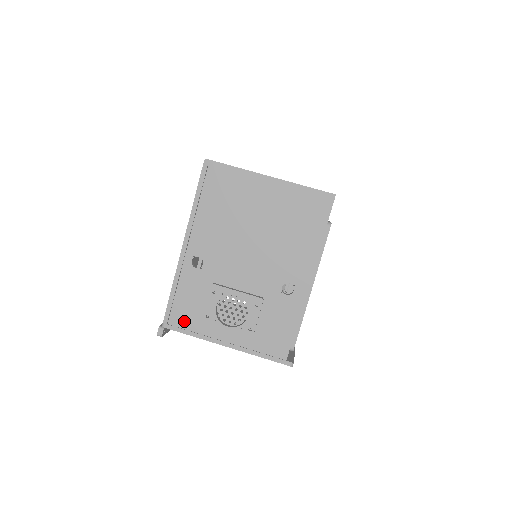
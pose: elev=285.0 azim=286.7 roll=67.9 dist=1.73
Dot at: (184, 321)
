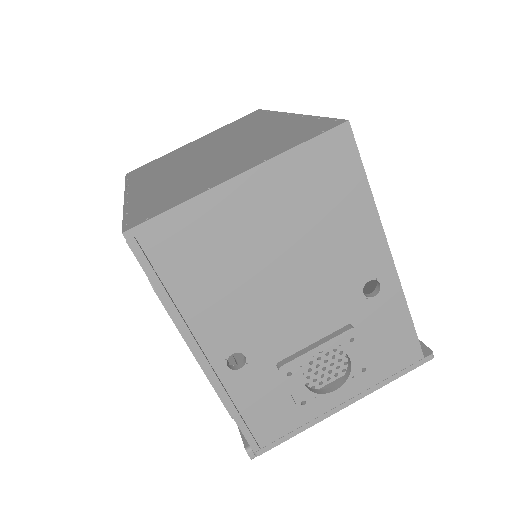
Dot at: (277, 429)
